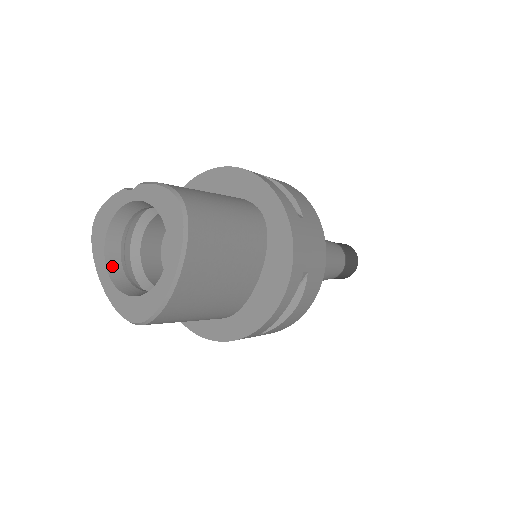
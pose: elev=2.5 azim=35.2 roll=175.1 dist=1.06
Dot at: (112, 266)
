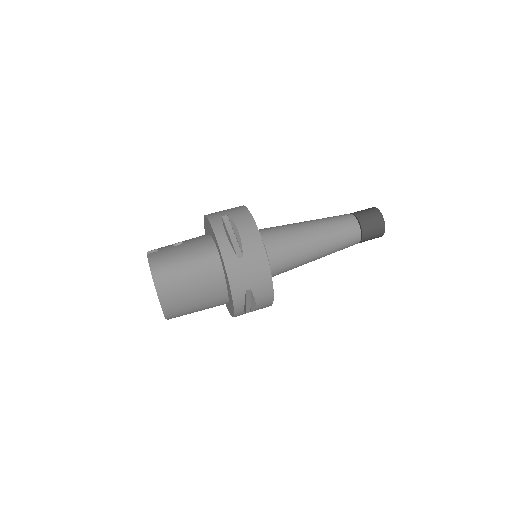
Dot at: occluded
